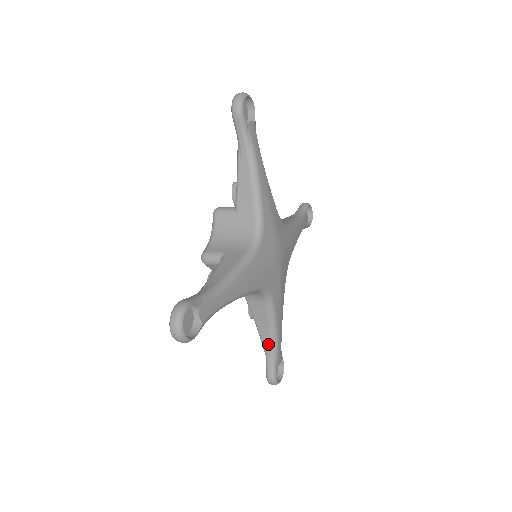
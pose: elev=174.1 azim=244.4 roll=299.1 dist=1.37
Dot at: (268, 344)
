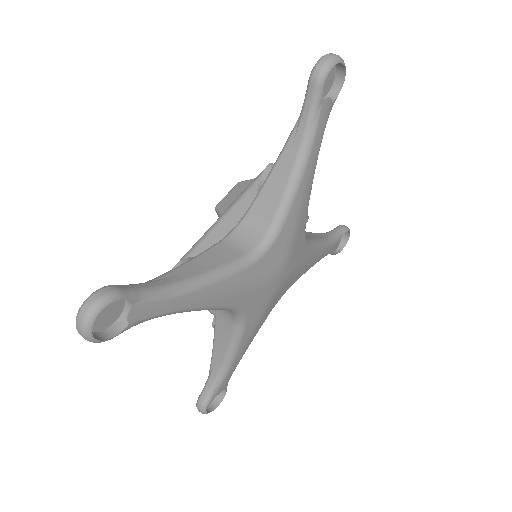
Dot at: occluded
